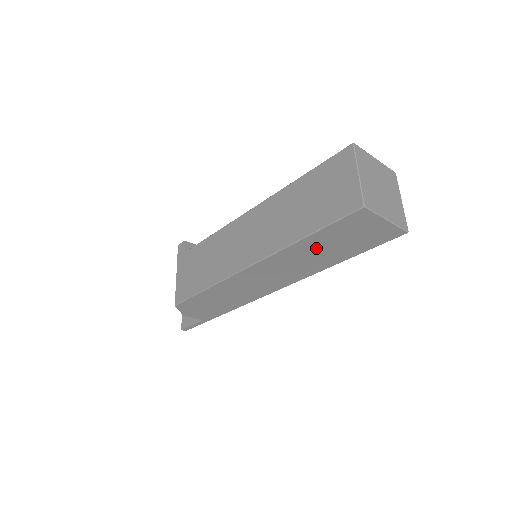
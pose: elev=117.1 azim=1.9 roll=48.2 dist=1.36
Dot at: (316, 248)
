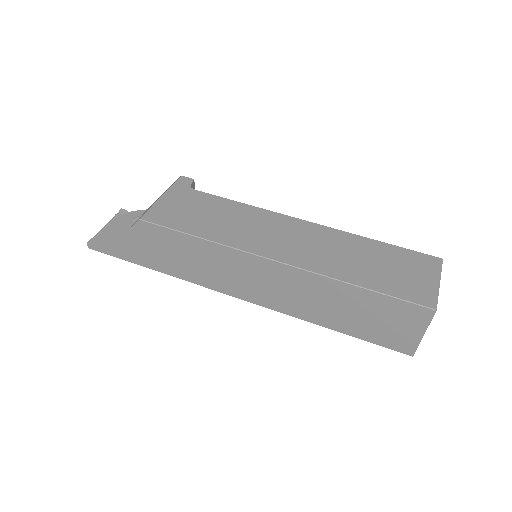
Dot at: (345, 301)
